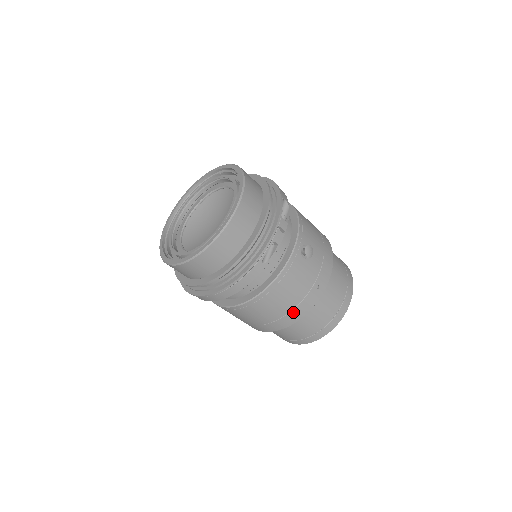
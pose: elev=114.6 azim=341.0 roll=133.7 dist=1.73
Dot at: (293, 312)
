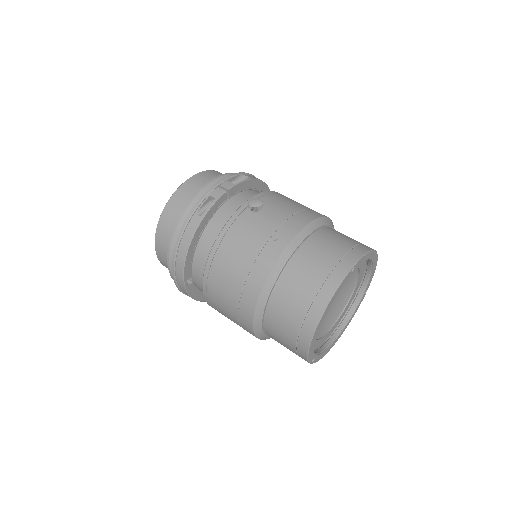
Dot at: (251, 275)
